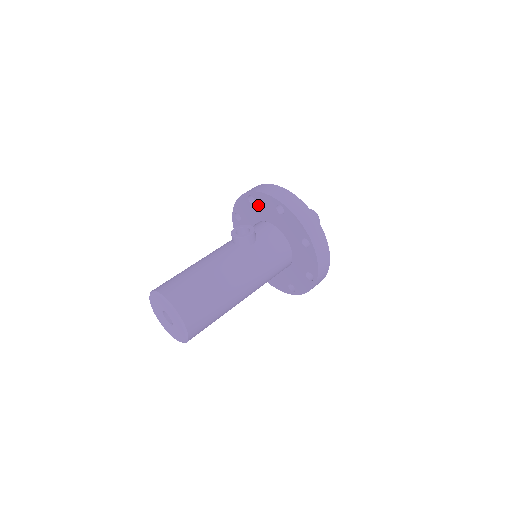
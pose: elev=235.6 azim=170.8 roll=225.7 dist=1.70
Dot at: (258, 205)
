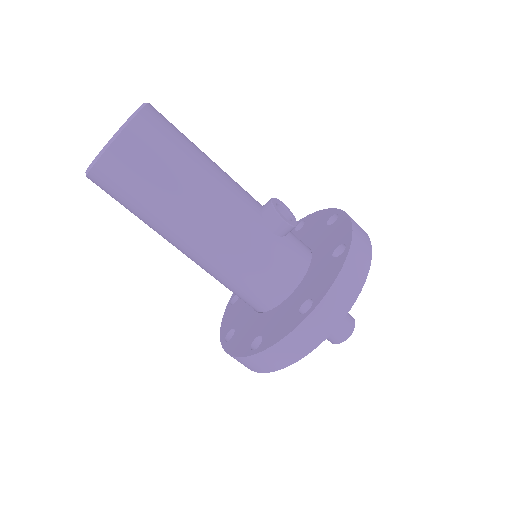
Dot at: (330, 229)
